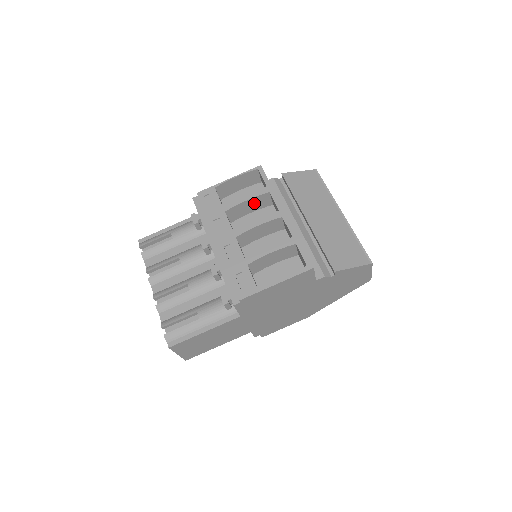
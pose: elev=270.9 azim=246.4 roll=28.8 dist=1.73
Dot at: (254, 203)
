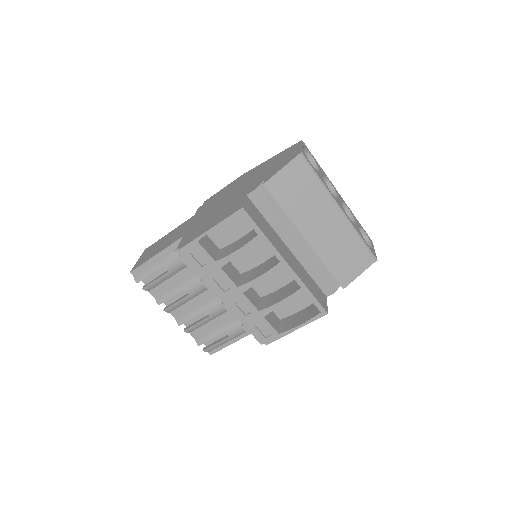
Dot at: occluded
